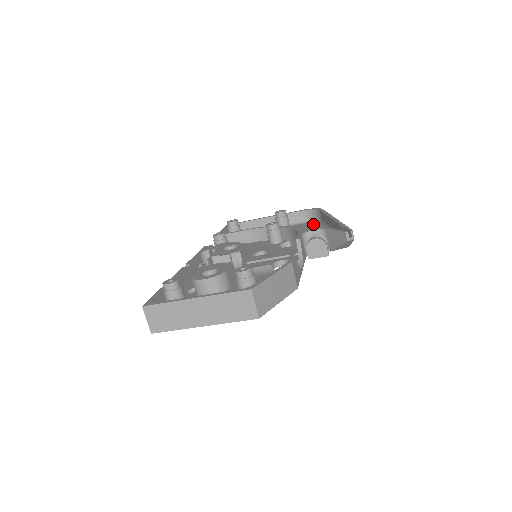
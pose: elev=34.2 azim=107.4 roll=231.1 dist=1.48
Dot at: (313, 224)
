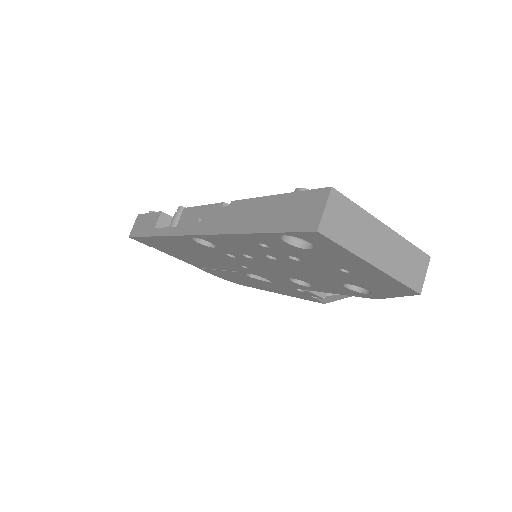
Dot at: occluded
